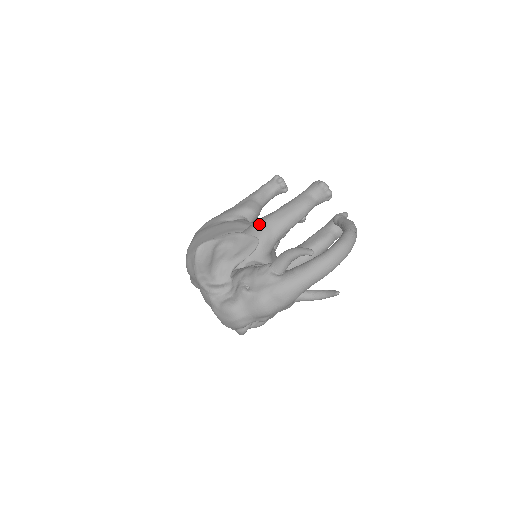
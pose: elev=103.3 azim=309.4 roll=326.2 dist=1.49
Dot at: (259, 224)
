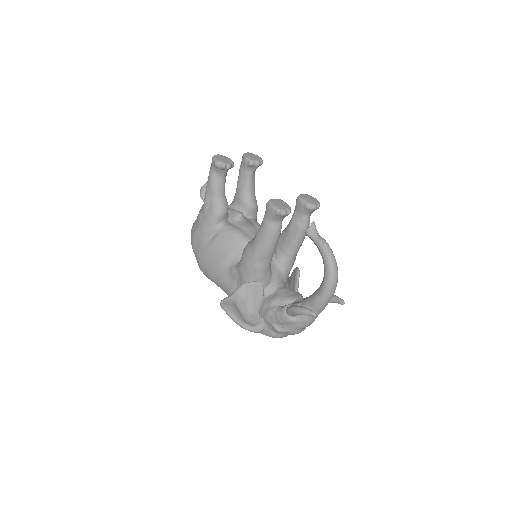
Dot at: (250, 265)
